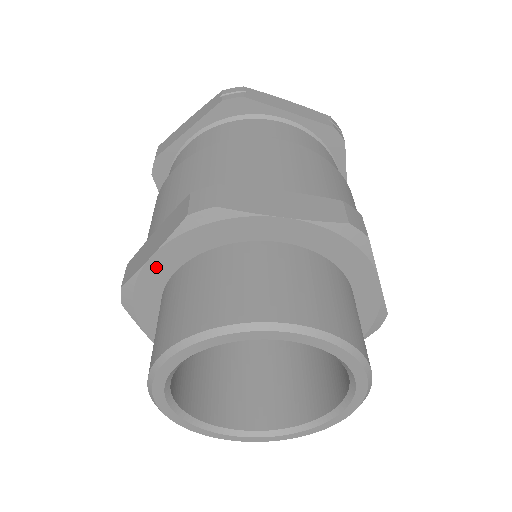
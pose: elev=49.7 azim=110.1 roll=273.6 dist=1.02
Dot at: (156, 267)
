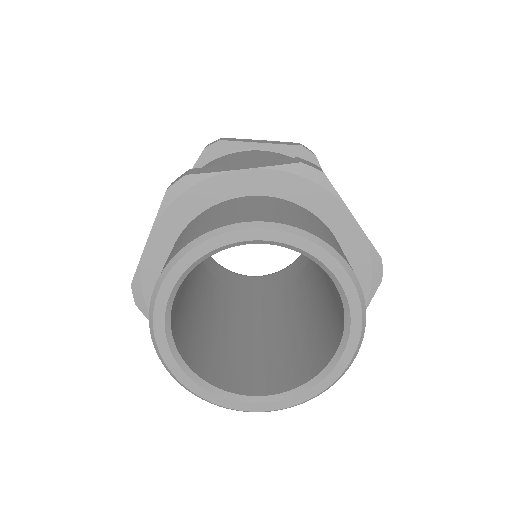
Dot at: (236, 180)
